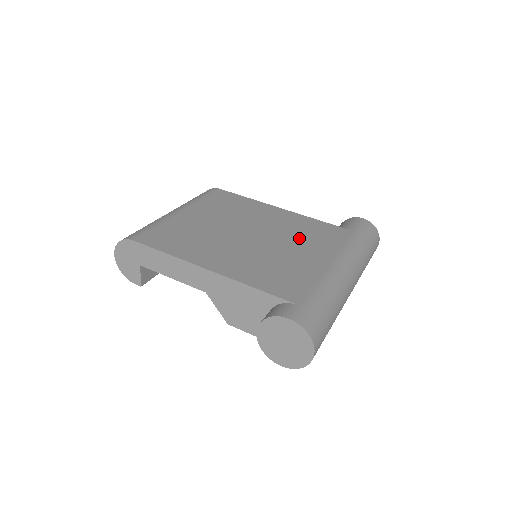
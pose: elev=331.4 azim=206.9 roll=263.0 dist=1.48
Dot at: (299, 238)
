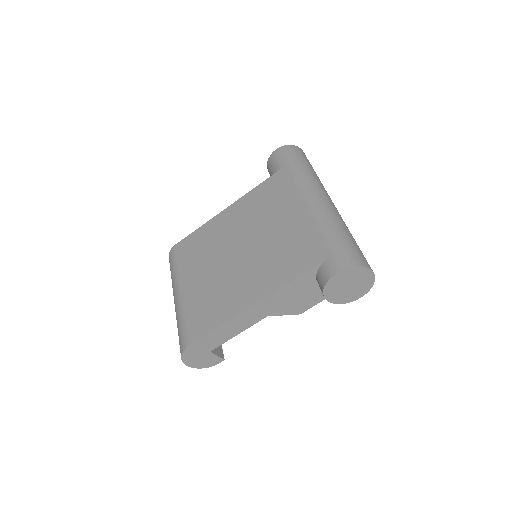
Dot at: (265, 214)
